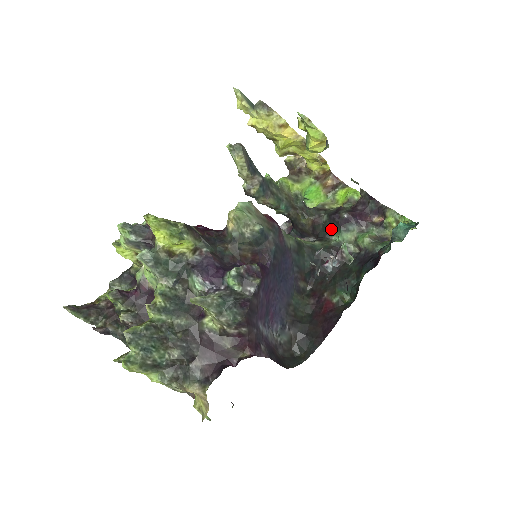
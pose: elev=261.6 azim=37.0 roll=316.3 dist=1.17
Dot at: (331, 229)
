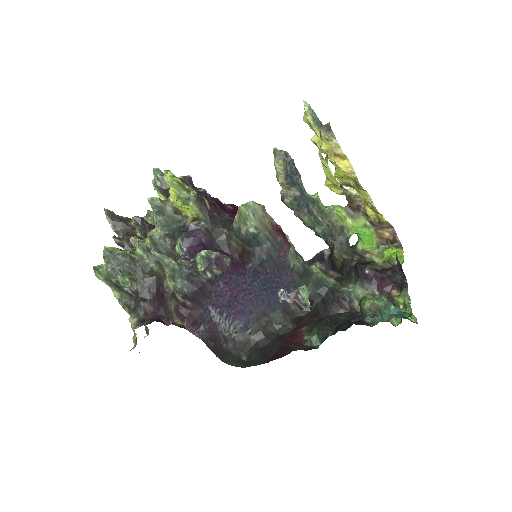
Dot at: (353, 276)
